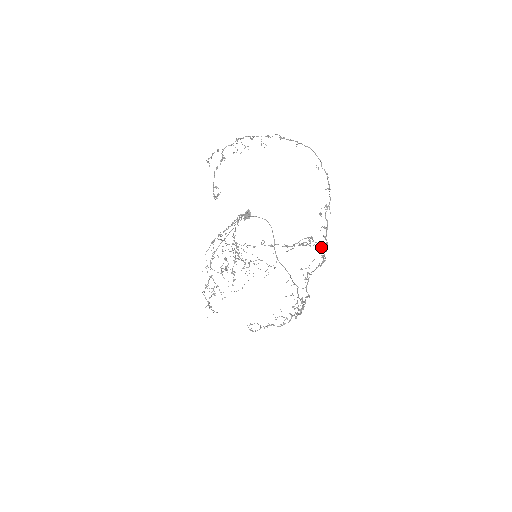
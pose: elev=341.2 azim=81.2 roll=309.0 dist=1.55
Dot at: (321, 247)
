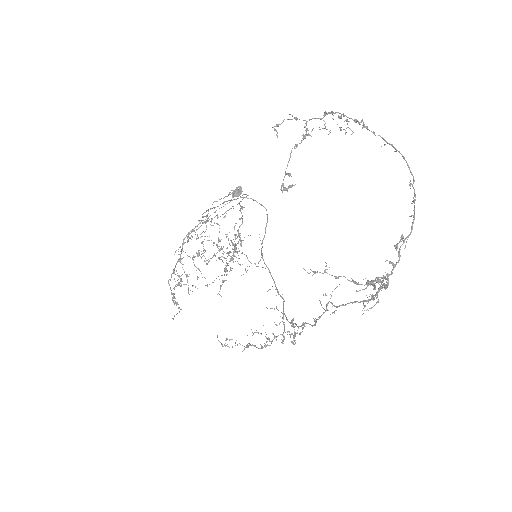
Dot at: occluded
